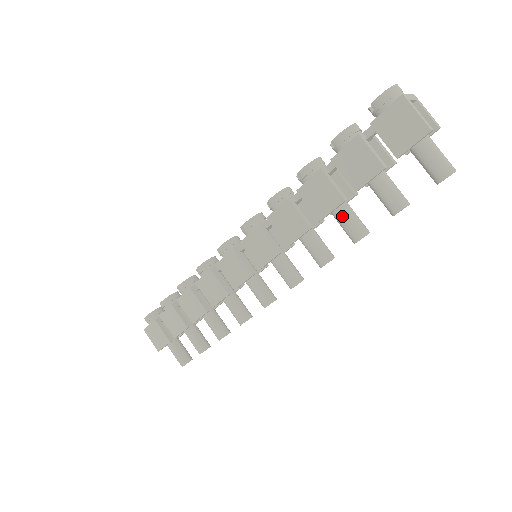
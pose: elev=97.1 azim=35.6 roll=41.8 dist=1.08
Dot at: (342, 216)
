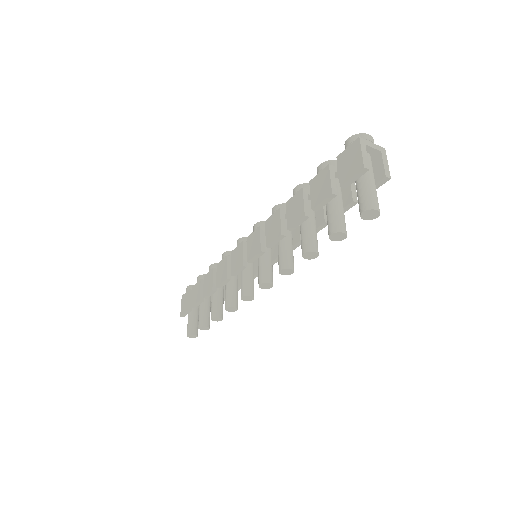
Dot at: (303, 231)
